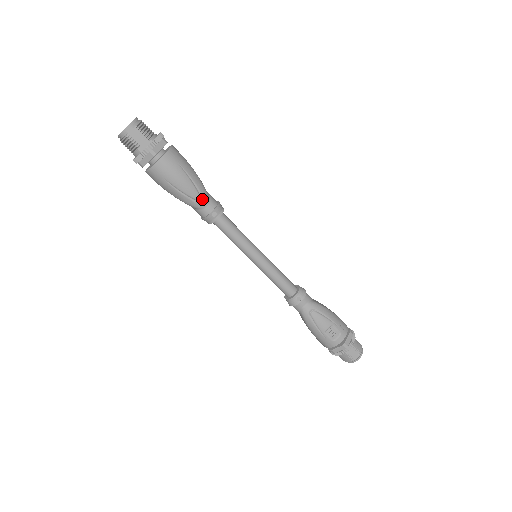
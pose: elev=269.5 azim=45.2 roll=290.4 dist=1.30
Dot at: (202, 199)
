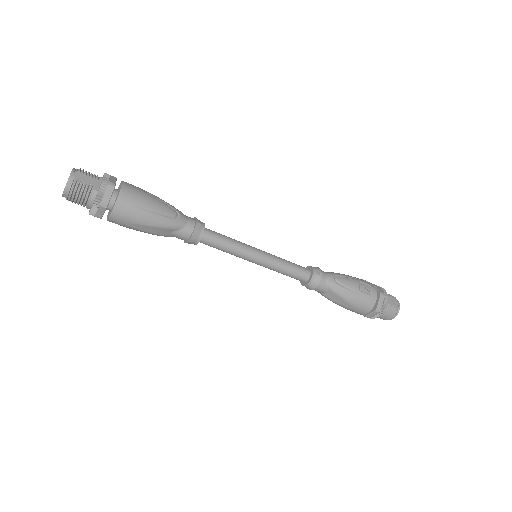
Dot at: (180, 215)
